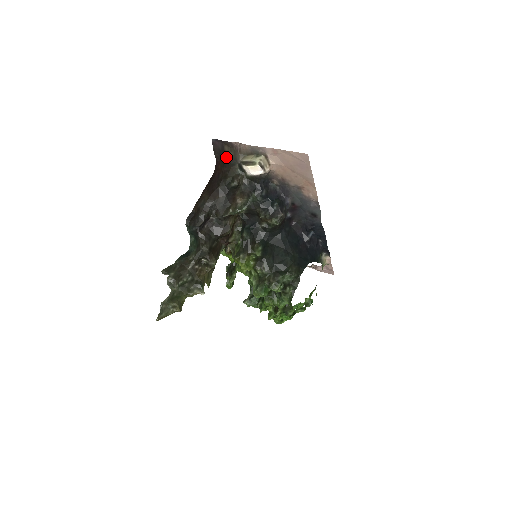
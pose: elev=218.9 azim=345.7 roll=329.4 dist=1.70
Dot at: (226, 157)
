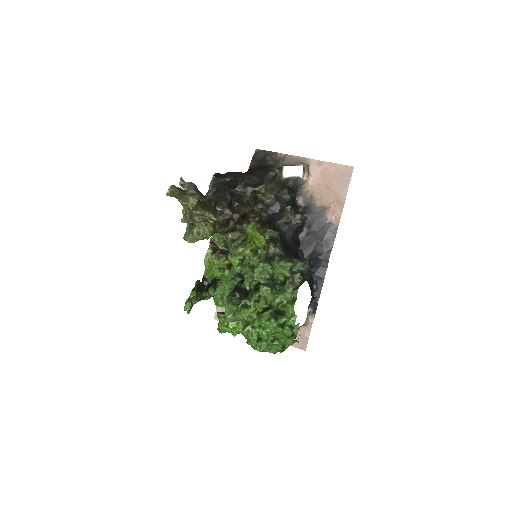
Dot at: (265, 164)
